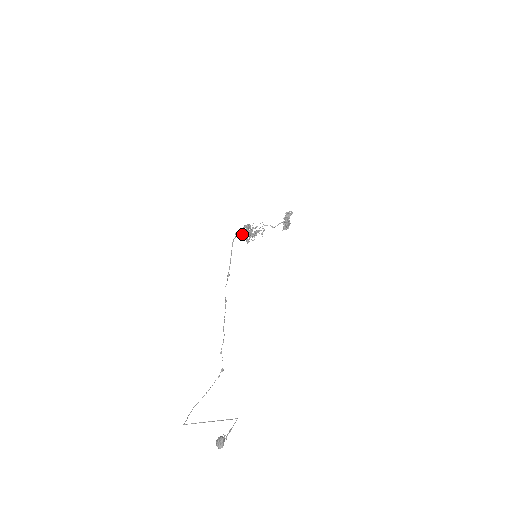
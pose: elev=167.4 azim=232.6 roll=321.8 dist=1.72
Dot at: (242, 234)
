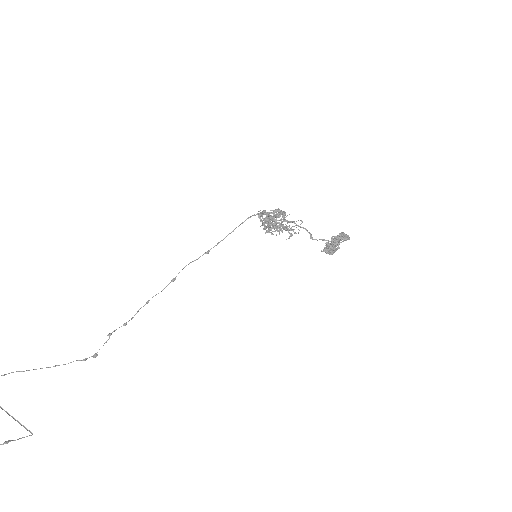
Dot at: occluded
